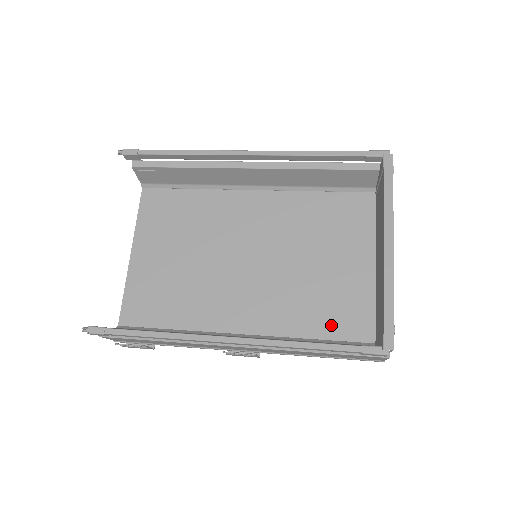
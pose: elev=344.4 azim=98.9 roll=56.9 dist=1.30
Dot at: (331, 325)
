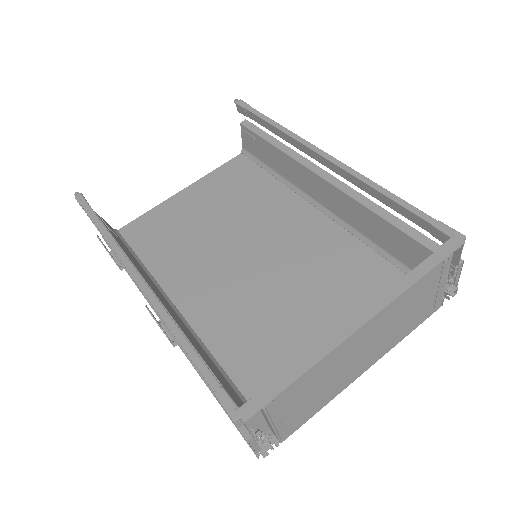
Dot at: (252, 373)
